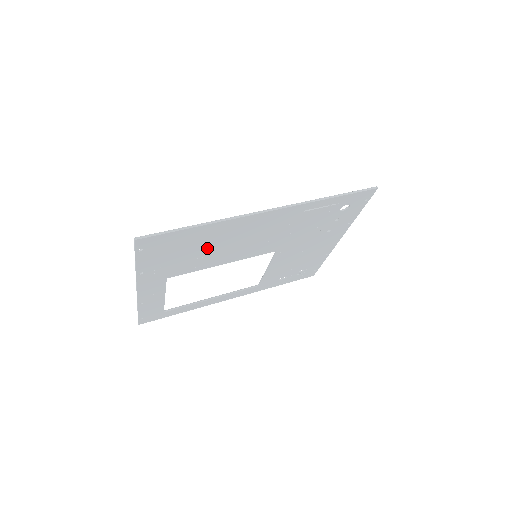
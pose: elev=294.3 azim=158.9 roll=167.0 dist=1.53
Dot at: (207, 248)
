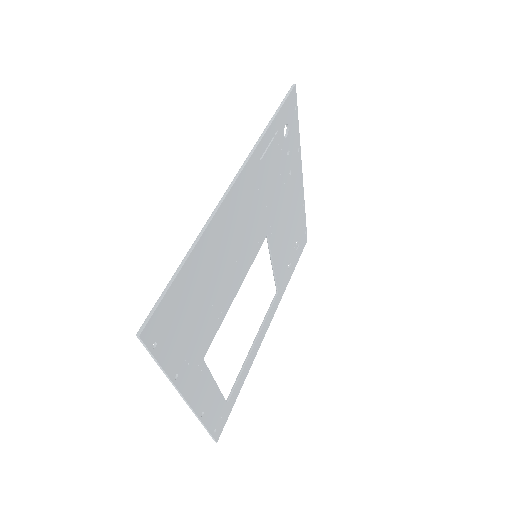
Dot at: (212, 283)
